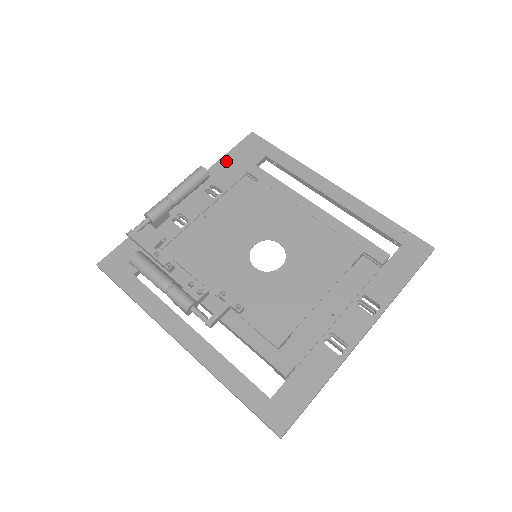
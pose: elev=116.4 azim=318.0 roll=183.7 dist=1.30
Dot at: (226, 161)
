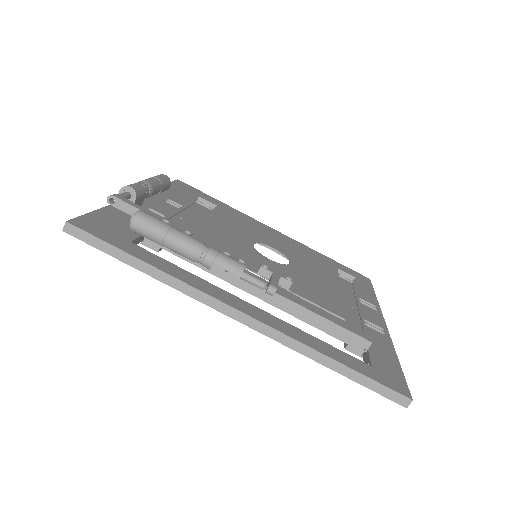
Dot at: (169, 188)
